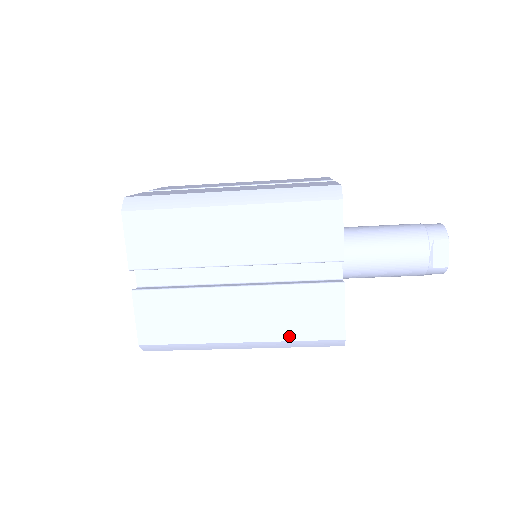
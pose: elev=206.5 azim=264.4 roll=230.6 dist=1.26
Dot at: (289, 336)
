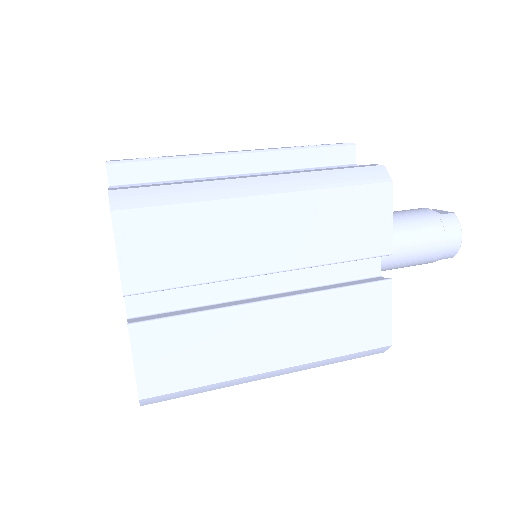
Dot at: occluded
